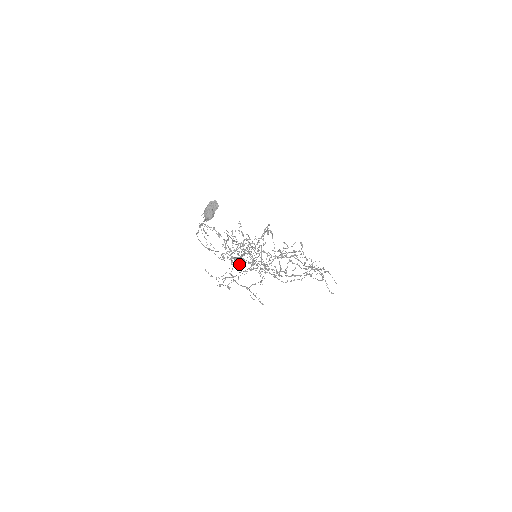
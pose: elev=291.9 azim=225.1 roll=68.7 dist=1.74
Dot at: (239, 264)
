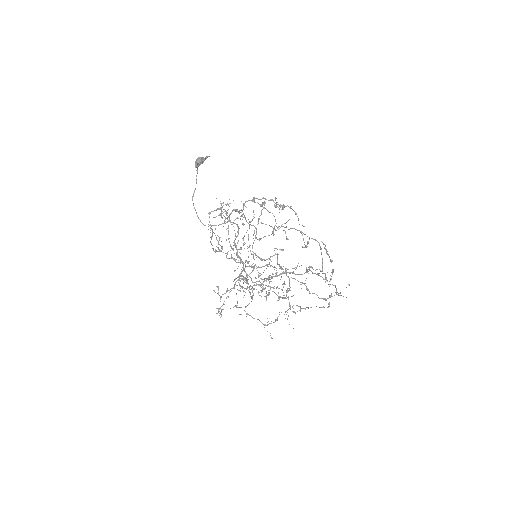
Dot at: (230, 250)
